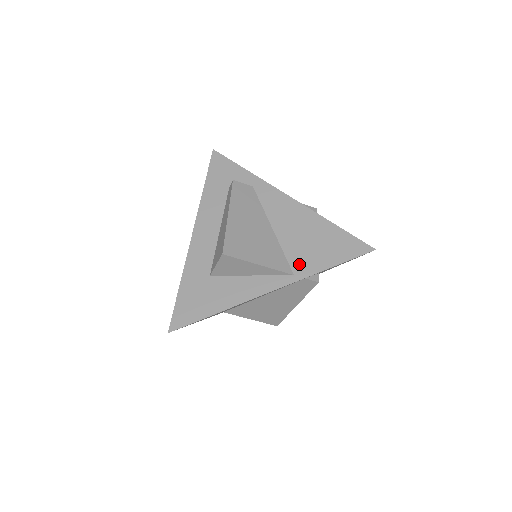
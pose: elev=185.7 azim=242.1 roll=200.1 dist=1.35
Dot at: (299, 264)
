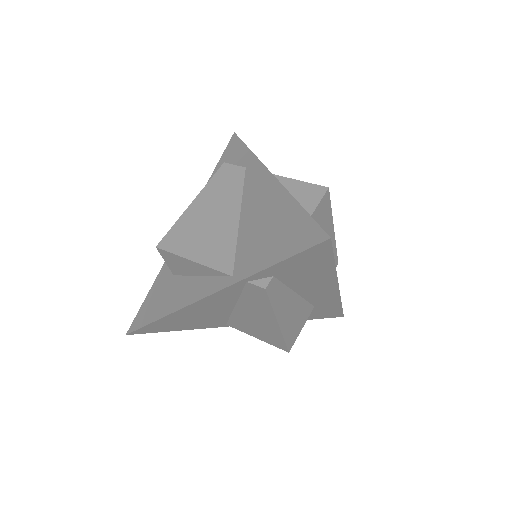
Dot at: (243, 262)
